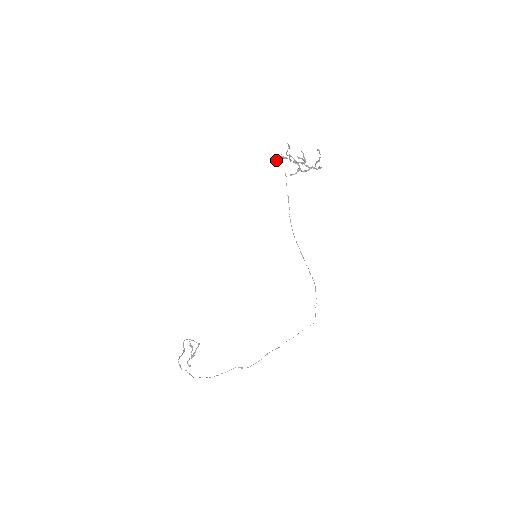
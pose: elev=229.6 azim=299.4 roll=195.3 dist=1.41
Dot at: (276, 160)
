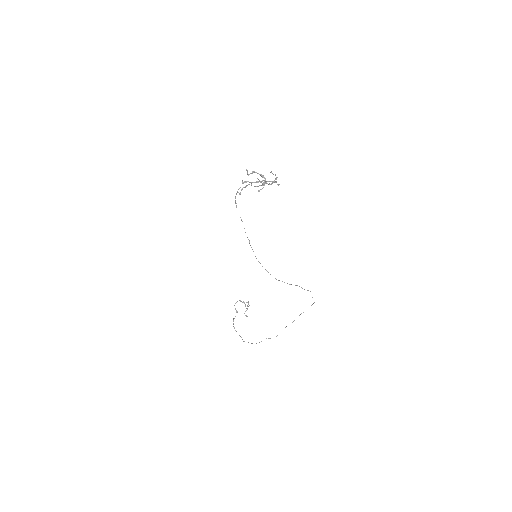
Dot at: (239, 188)
